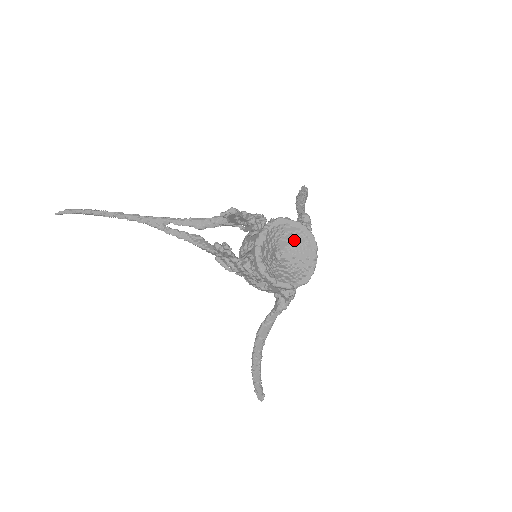
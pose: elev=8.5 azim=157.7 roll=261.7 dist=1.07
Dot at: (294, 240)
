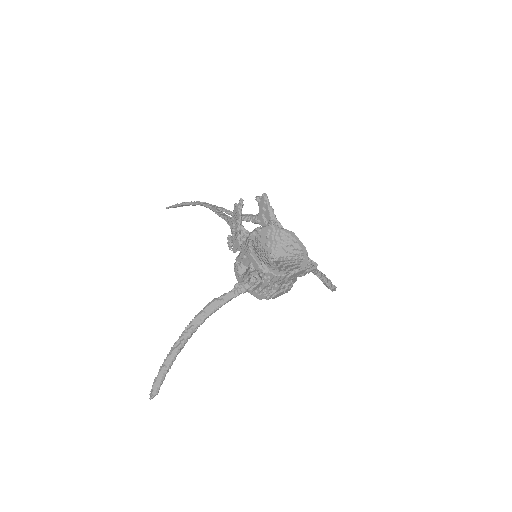
Dot at: (291, 255)
